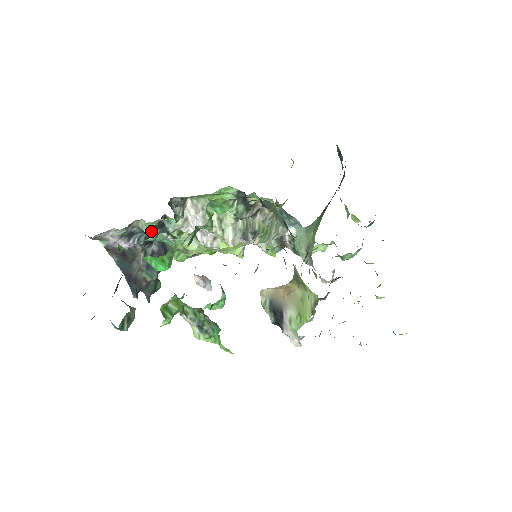
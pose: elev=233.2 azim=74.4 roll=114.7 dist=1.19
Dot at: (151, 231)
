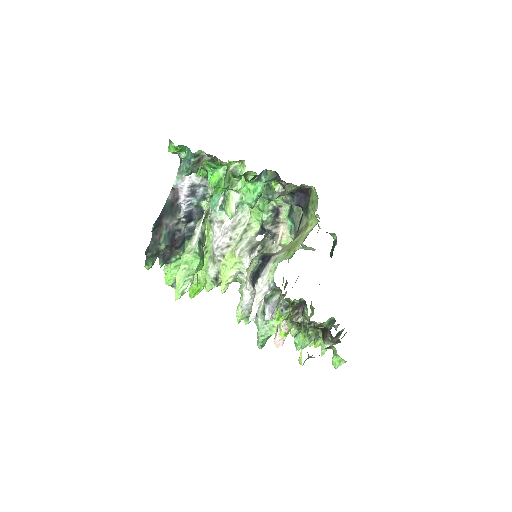
Dot at: (197, 213)
